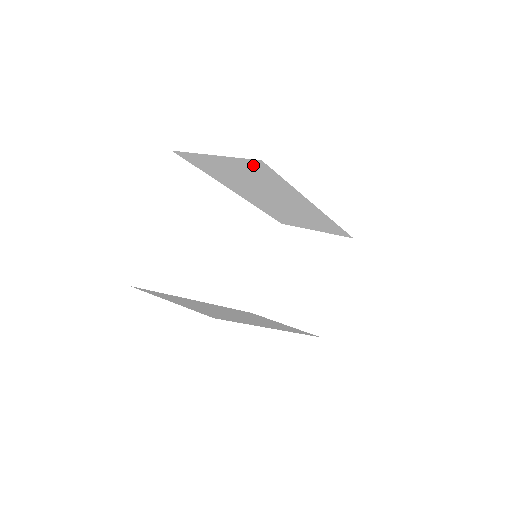
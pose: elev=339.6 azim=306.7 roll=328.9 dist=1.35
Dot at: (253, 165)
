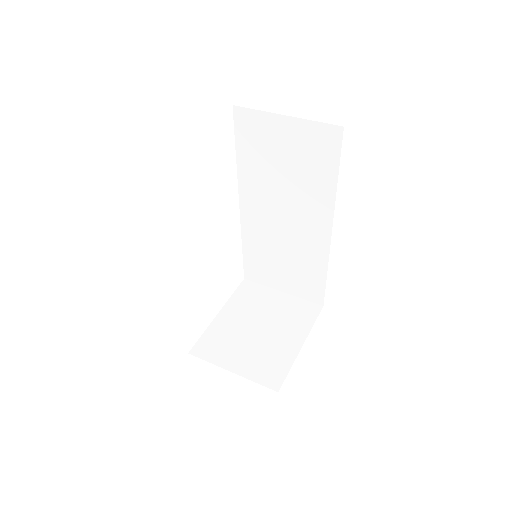
Dot at: (322, 137)
